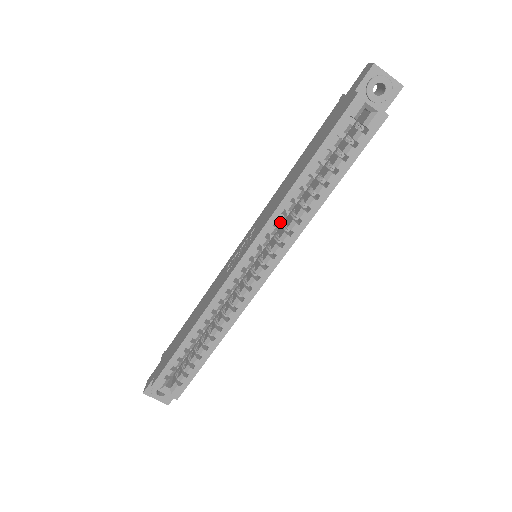
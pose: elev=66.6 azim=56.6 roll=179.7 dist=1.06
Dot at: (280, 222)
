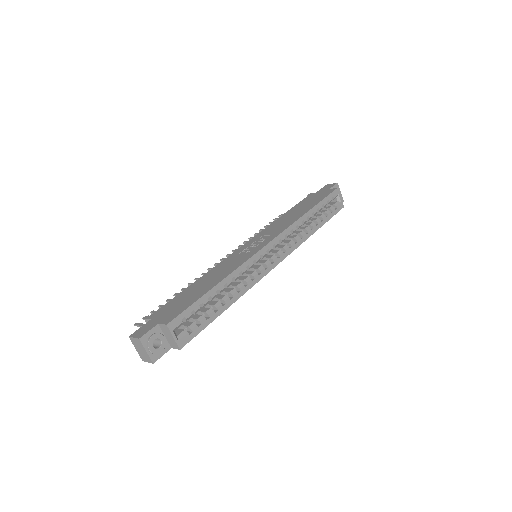
Dot at: (293, 232)
